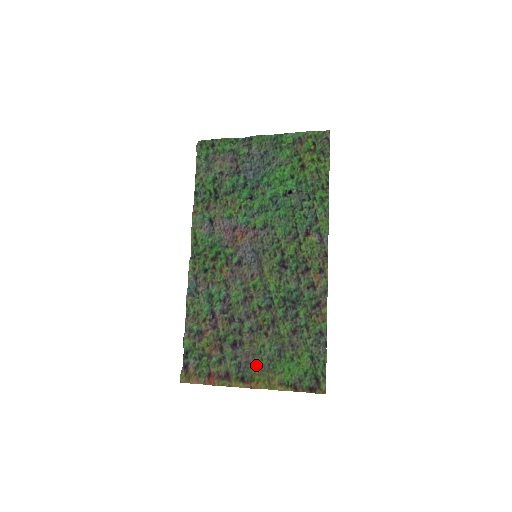
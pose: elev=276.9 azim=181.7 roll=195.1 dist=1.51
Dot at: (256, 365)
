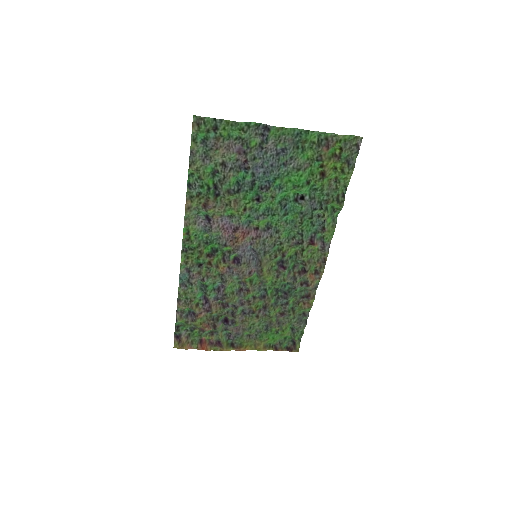
Dot at: (245, 335)
